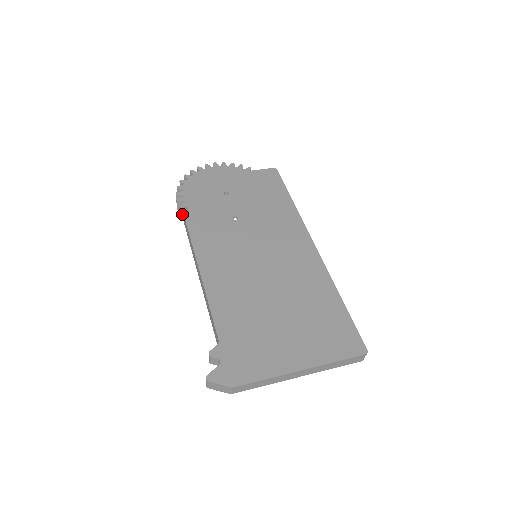
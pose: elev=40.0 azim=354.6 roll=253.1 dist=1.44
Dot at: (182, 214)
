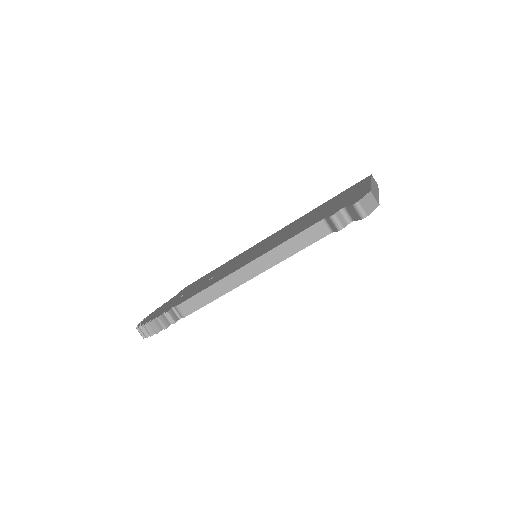
Dot at: (175, 320)
